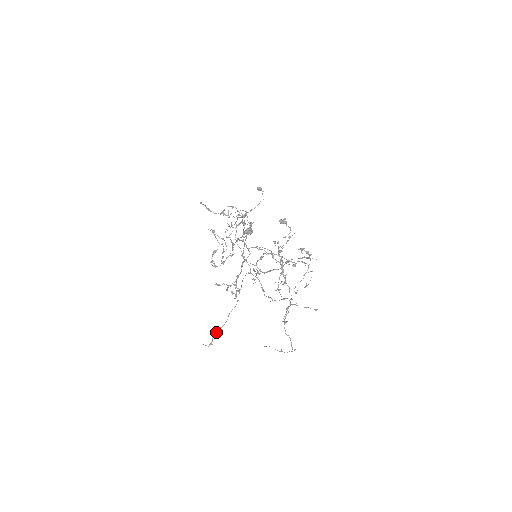
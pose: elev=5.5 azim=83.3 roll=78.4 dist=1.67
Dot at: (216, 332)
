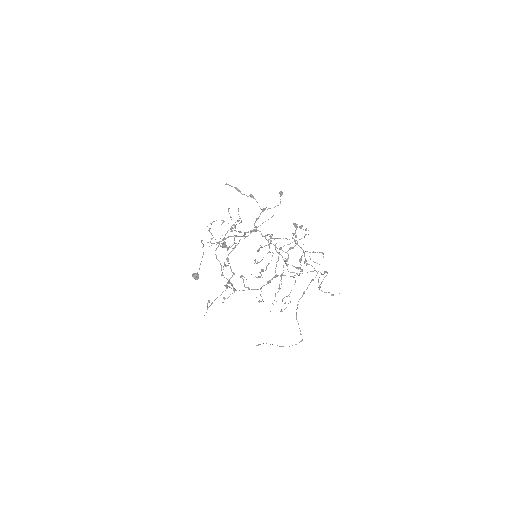
Dot at: (261, 271)
